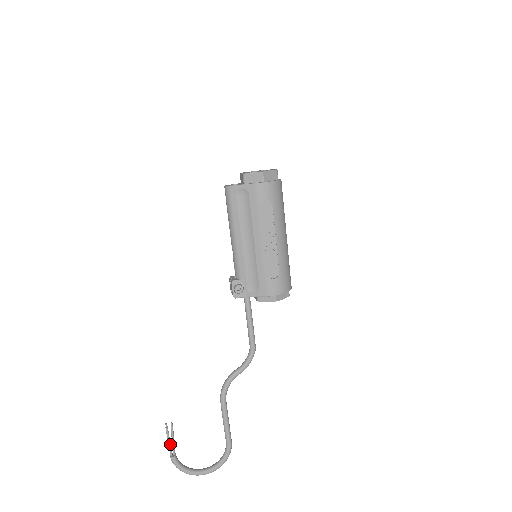
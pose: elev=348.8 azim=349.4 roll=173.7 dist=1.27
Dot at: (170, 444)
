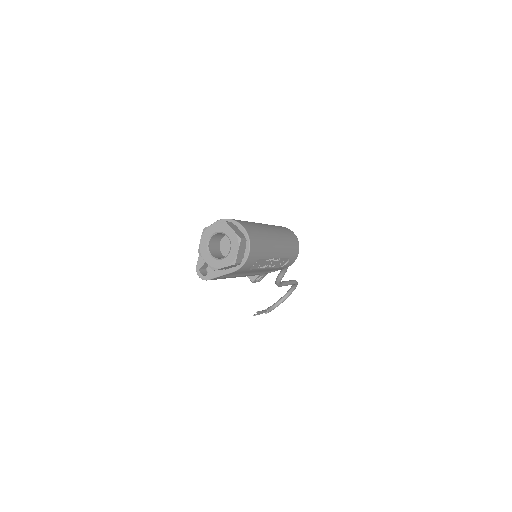
Dot at: (262, 313)
